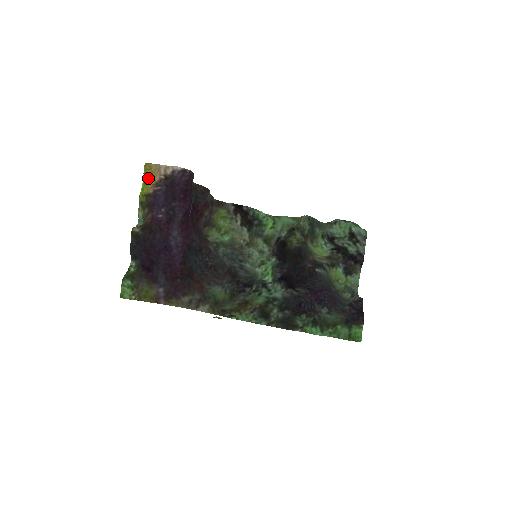
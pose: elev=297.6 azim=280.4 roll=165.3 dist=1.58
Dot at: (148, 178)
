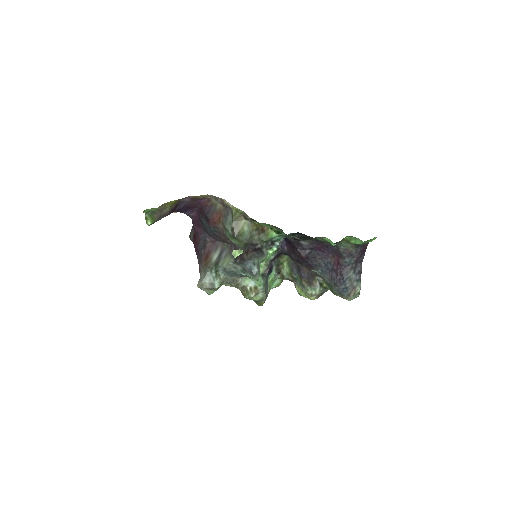
Dot at: occluded
